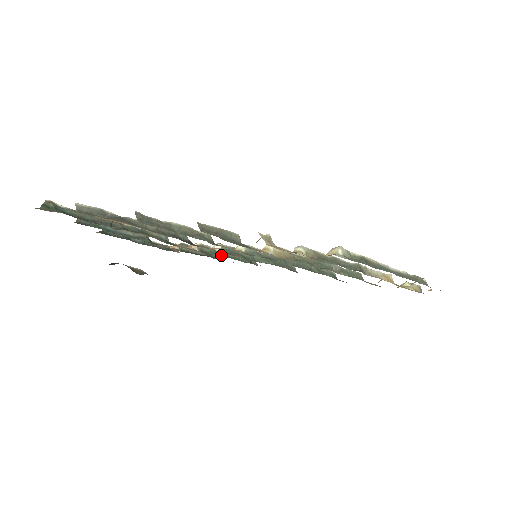
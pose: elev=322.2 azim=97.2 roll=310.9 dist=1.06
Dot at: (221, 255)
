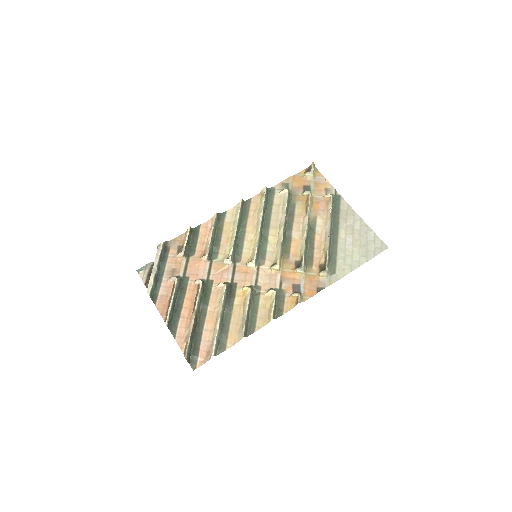
Dot at: (214, 244)
